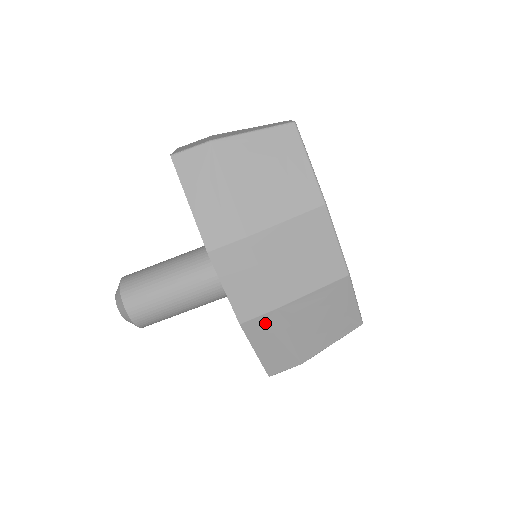
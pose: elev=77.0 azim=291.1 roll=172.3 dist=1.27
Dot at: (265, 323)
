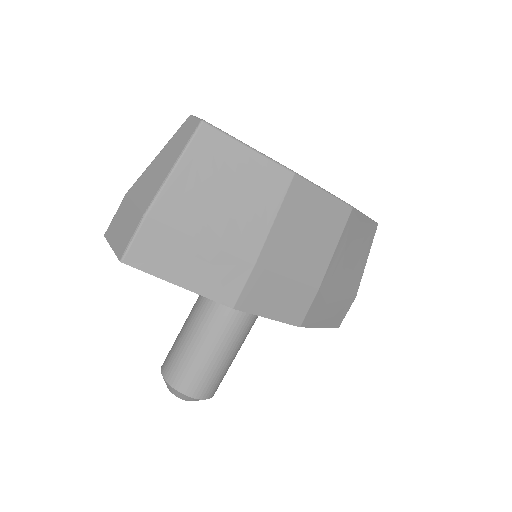
Dot at: (316, 306)
